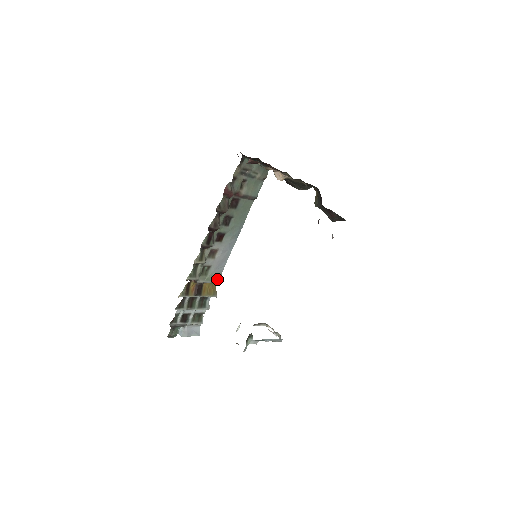
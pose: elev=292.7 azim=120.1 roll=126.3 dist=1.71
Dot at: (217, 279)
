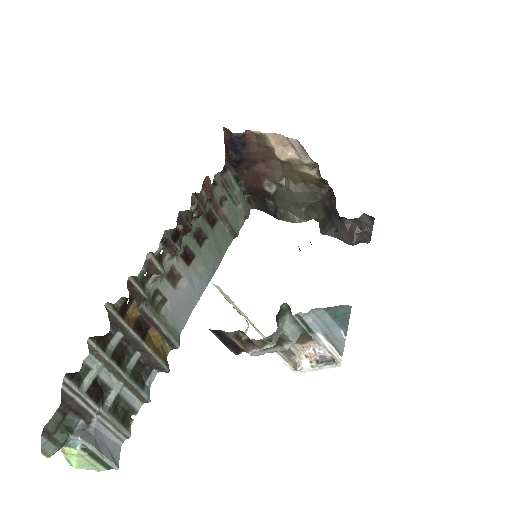
Dot at: (173, 335)
